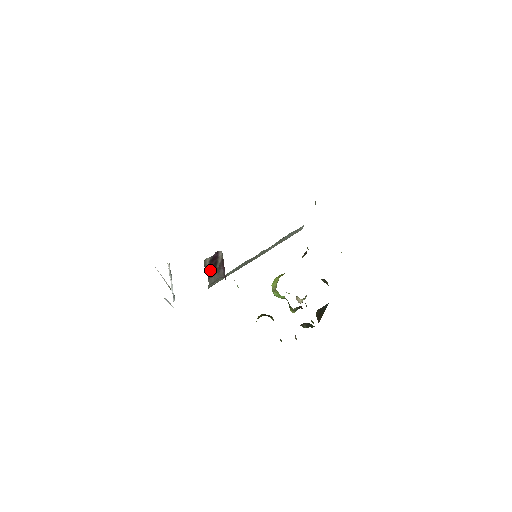
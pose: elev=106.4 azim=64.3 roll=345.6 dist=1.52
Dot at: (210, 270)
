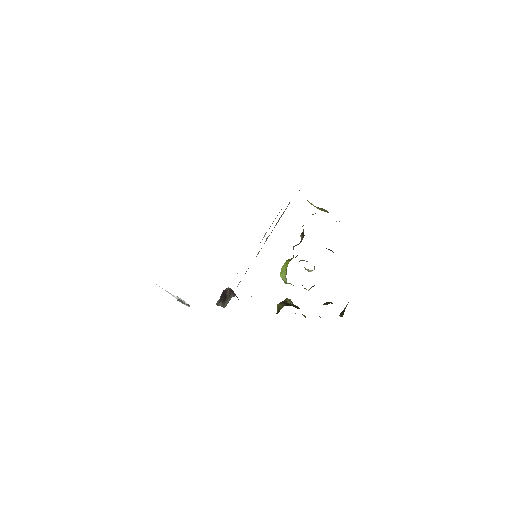
Dot at: (222, 302)
